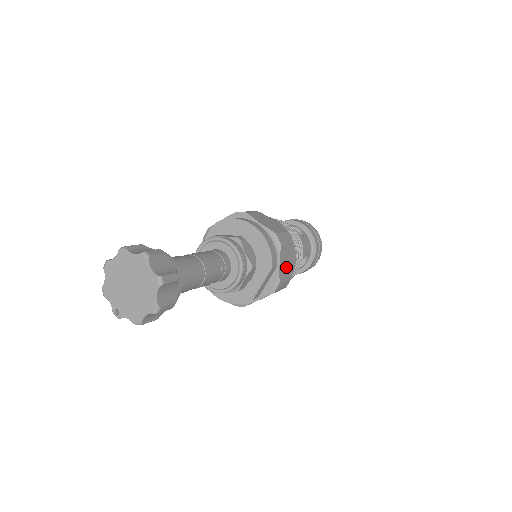
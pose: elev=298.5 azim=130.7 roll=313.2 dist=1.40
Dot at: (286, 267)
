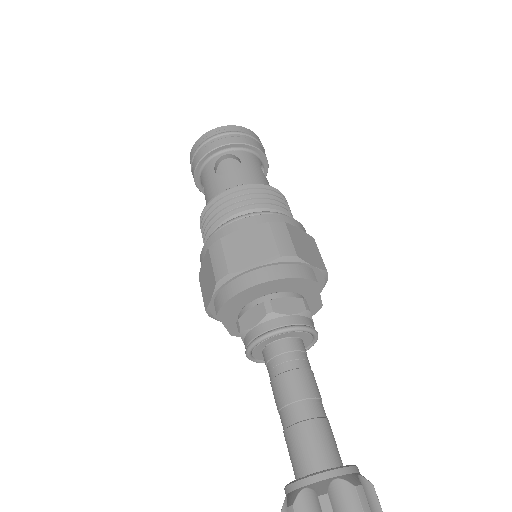
Dot at: (310, 249)
